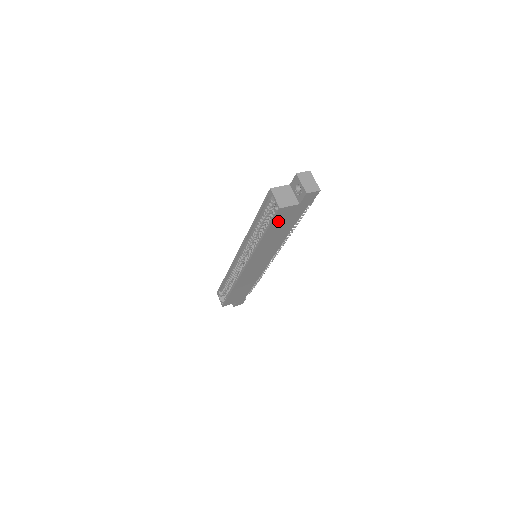
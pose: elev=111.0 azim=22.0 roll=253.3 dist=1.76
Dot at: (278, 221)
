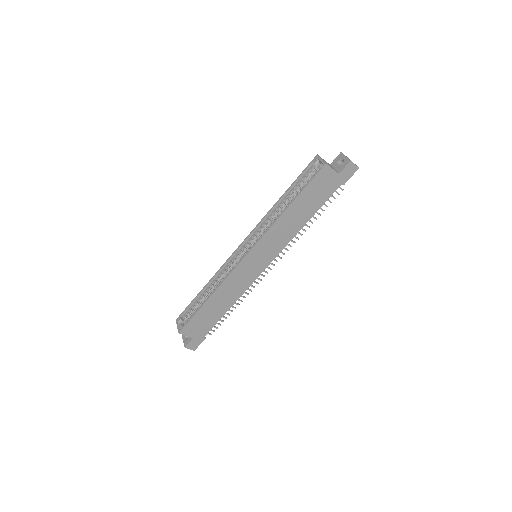
Dot at: (313, 187)
